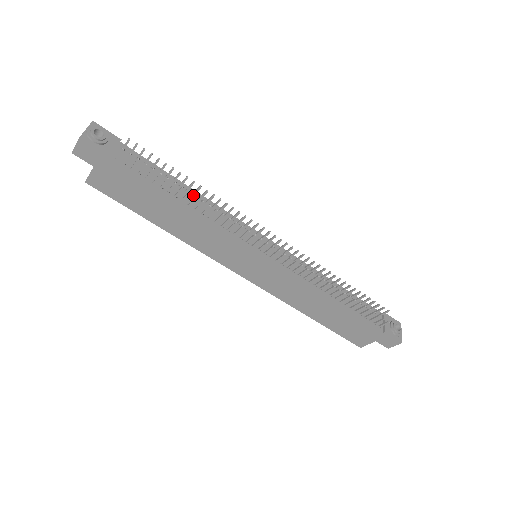
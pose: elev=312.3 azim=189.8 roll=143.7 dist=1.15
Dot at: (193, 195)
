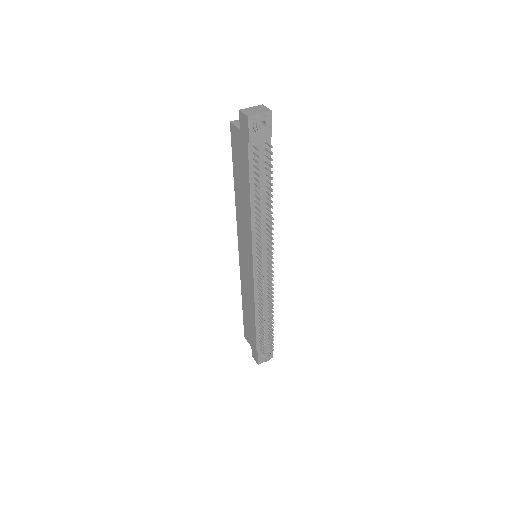
Dot at: (266, 202)
